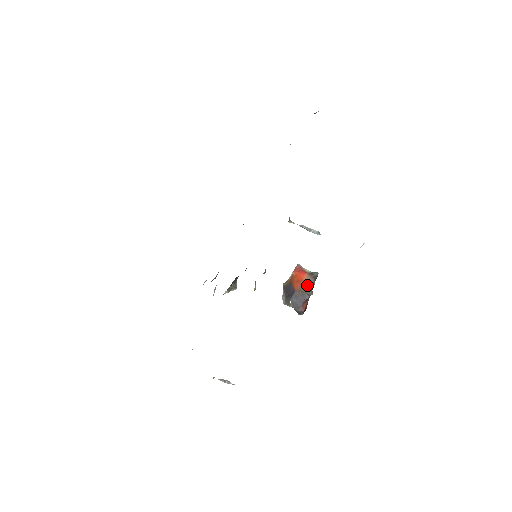
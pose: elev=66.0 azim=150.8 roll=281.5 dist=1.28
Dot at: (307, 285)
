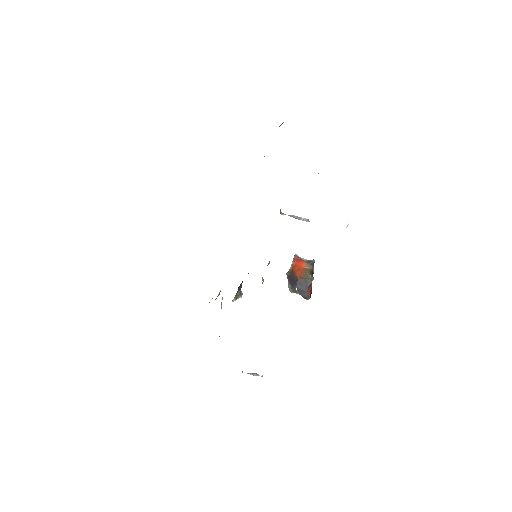
Dot at: (307, 272)
